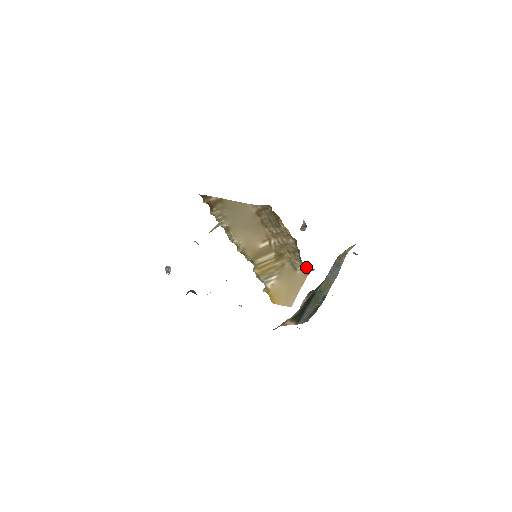
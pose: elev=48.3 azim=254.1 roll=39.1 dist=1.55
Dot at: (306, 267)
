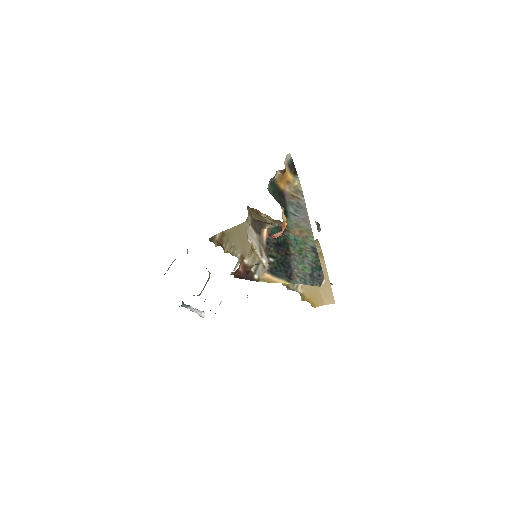
Dot at: occluded
